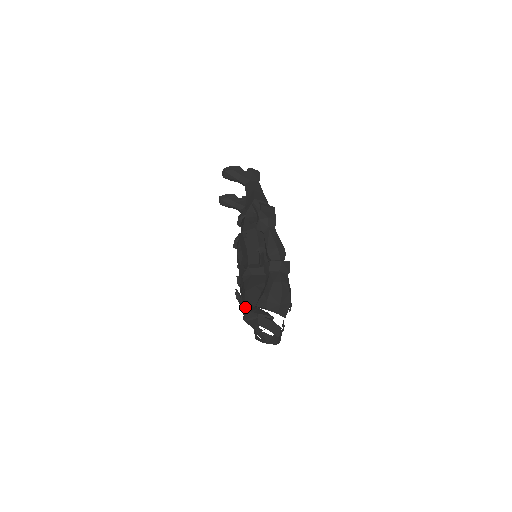
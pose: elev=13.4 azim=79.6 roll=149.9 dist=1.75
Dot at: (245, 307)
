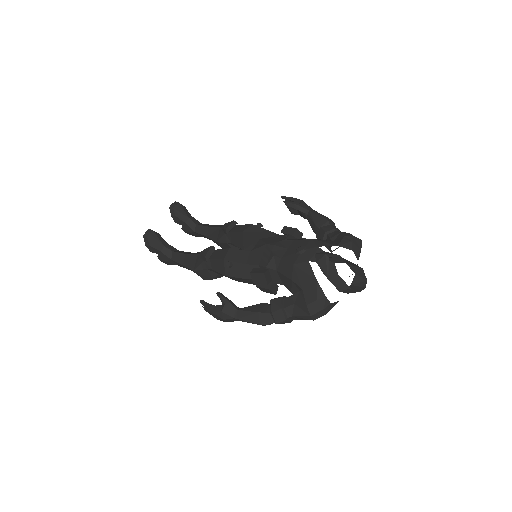
Dot at: (318, 249)
